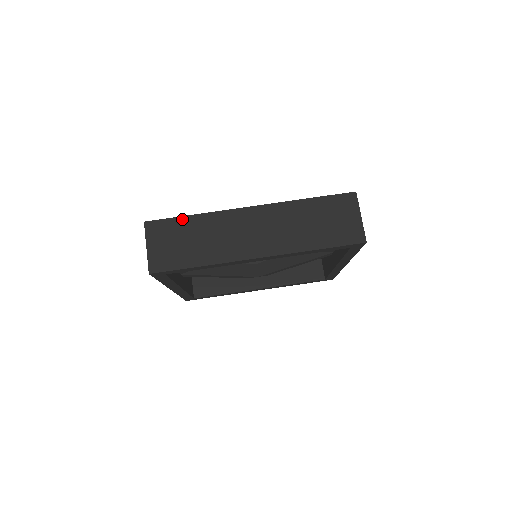
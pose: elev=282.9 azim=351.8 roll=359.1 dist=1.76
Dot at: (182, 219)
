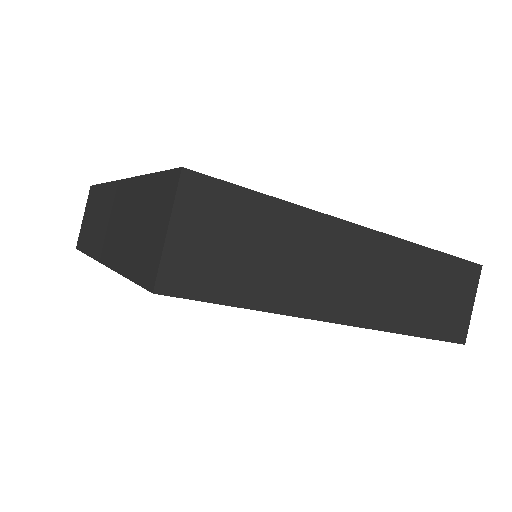
Dot at: (257, 198)
